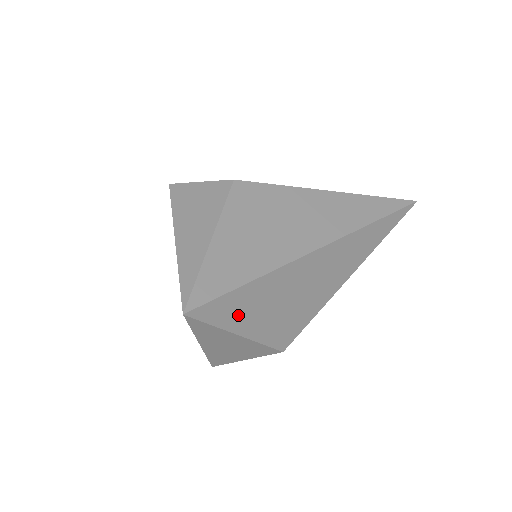
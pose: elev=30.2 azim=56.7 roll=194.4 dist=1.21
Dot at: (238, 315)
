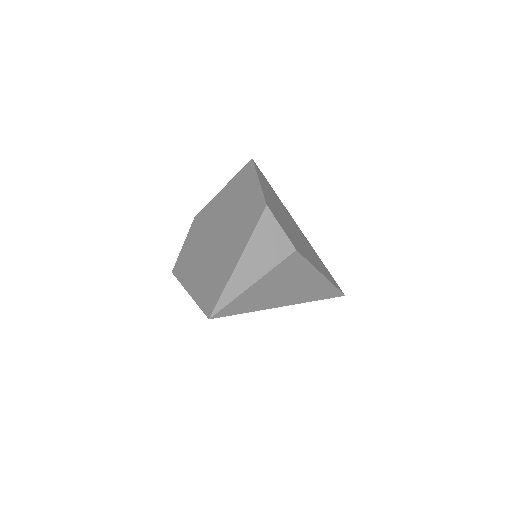
Dot at: occluded
